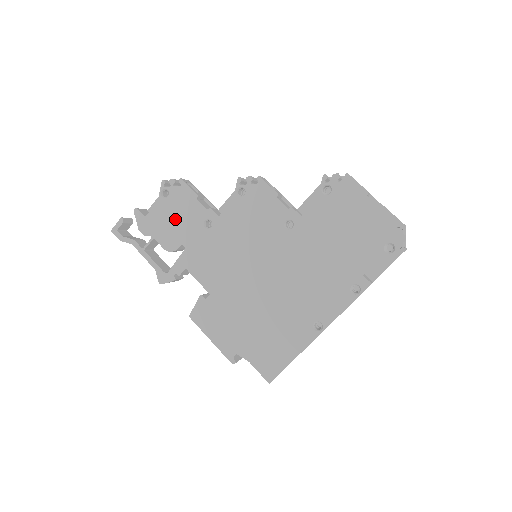
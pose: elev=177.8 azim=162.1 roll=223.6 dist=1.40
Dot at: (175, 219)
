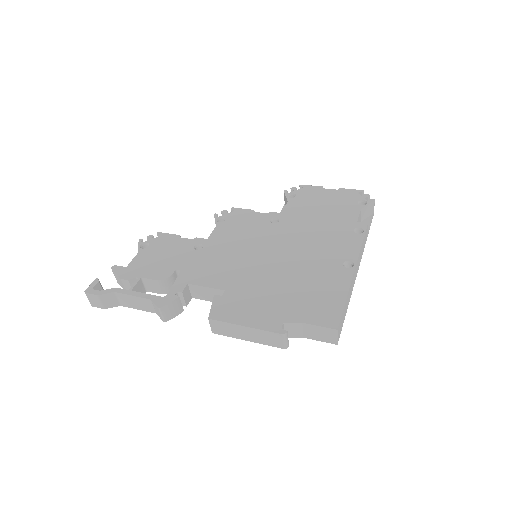
Dot at: (162, 256)
